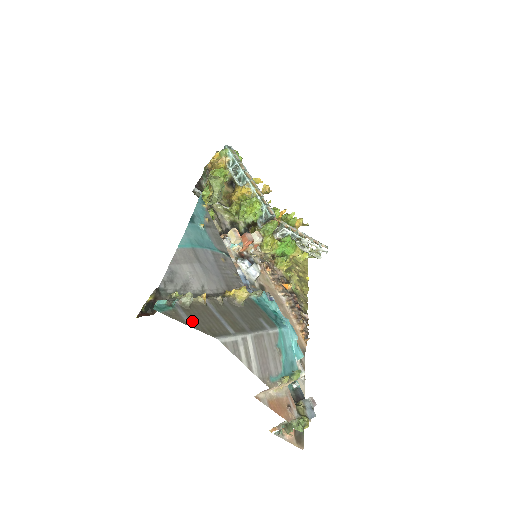
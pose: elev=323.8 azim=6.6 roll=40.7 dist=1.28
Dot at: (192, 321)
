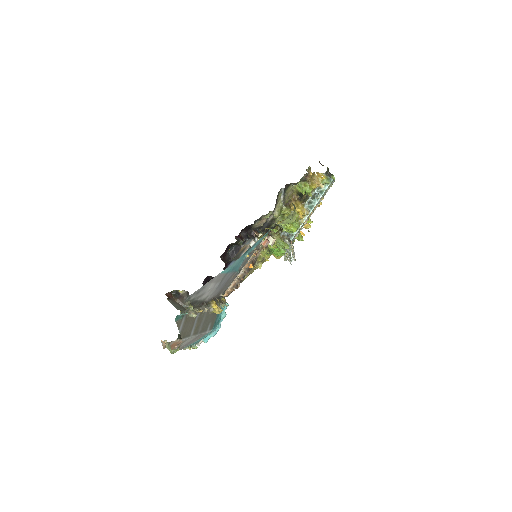
Dot at: (183, 327)
